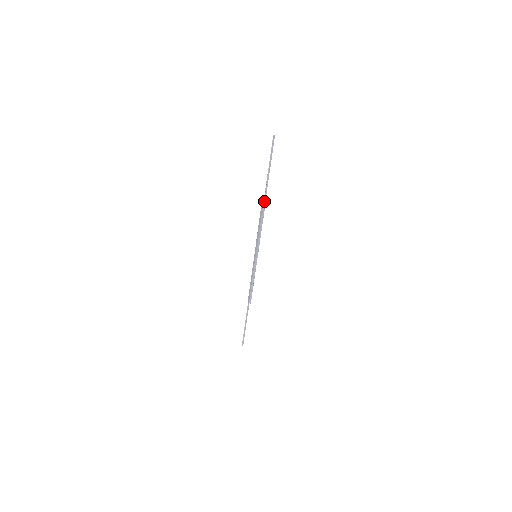
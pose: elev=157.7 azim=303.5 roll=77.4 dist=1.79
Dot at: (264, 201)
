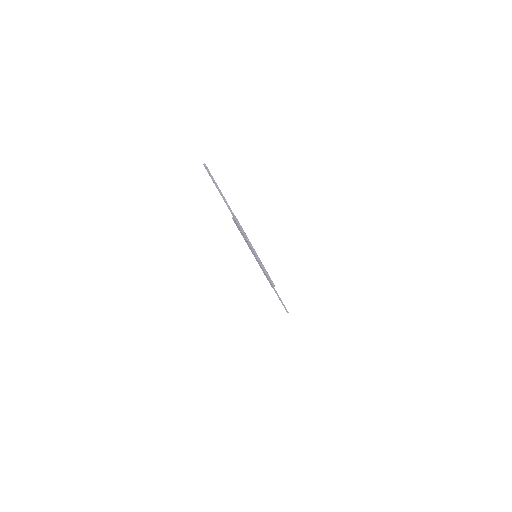
Dot at: (234, 217)
